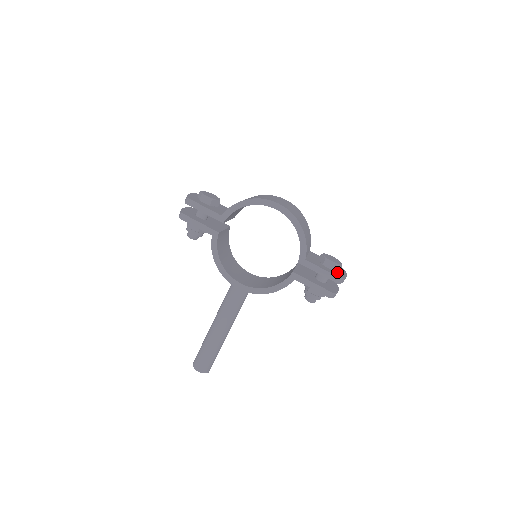
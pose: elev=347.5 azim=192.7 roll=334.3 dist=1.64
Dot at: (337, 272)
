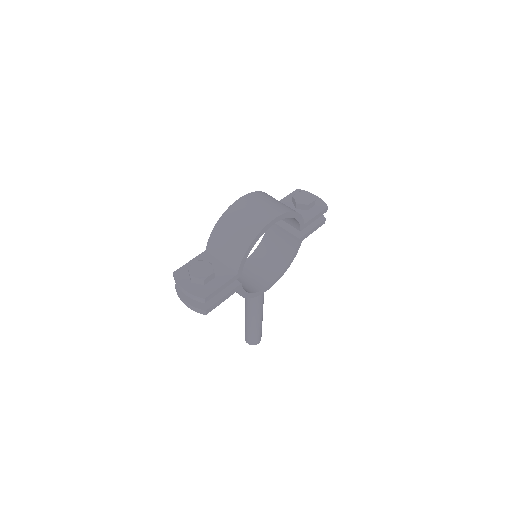
Dot at: occluded
